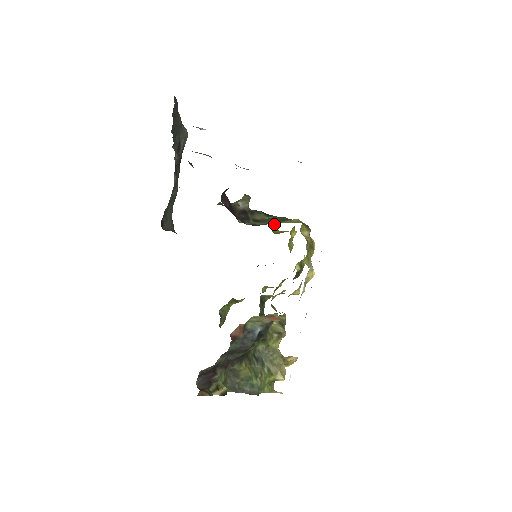
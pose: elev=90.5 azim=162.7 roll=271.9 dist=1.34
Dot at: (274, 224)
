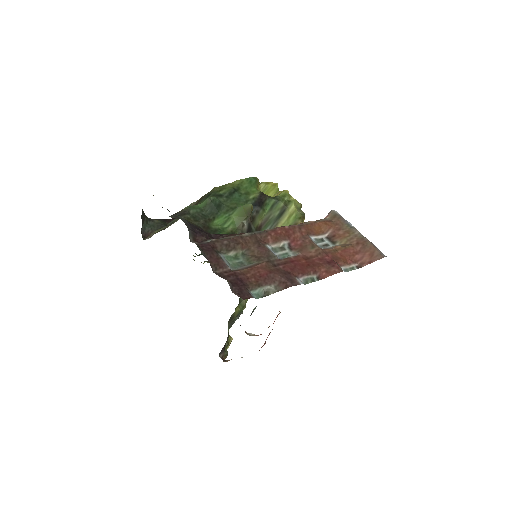
Dot at: (258, 186)
